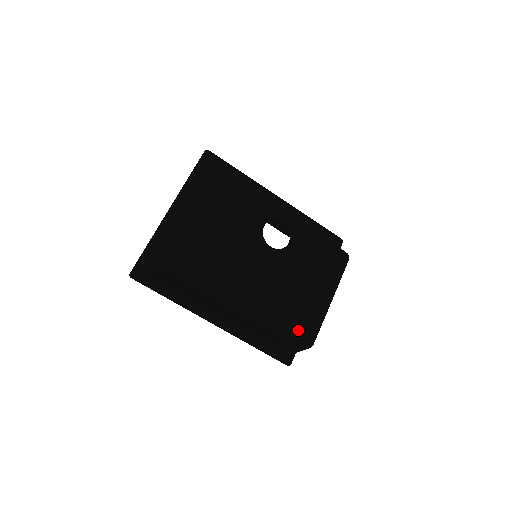
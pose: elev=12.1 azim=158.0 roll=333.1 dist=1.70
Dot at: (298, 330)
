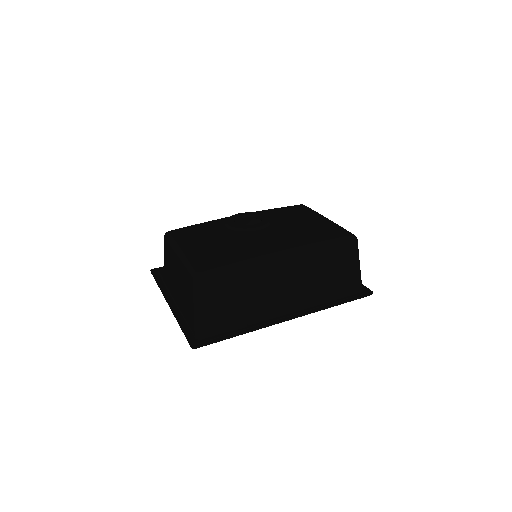
Dot at: (335, 236)
